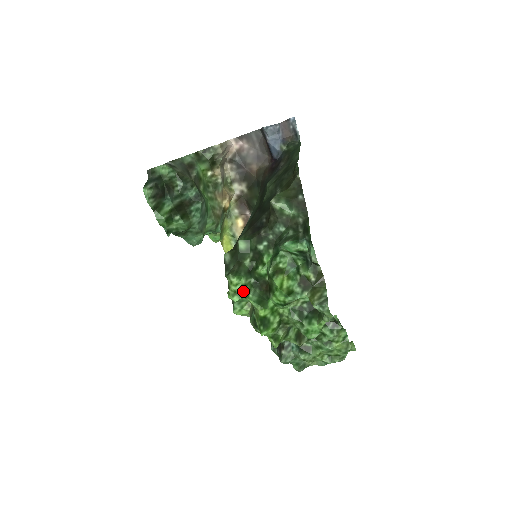
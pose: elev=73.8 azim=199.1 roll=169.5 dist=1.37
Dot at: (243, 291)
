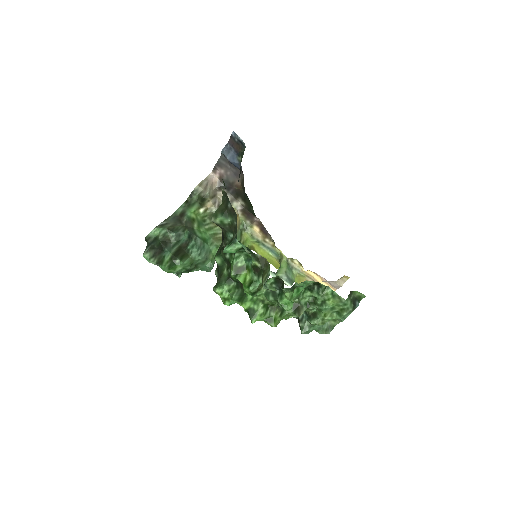
Dot at: (229, 295)
